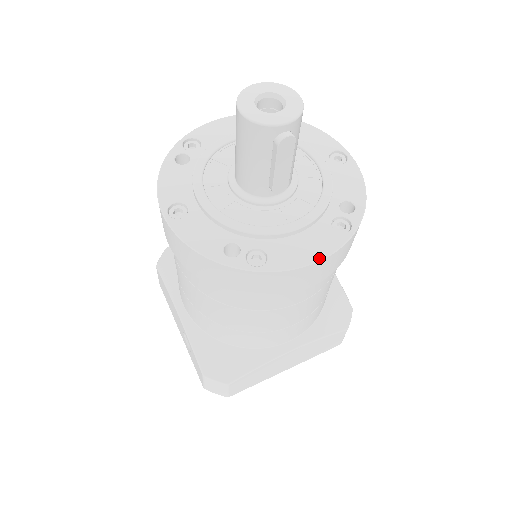
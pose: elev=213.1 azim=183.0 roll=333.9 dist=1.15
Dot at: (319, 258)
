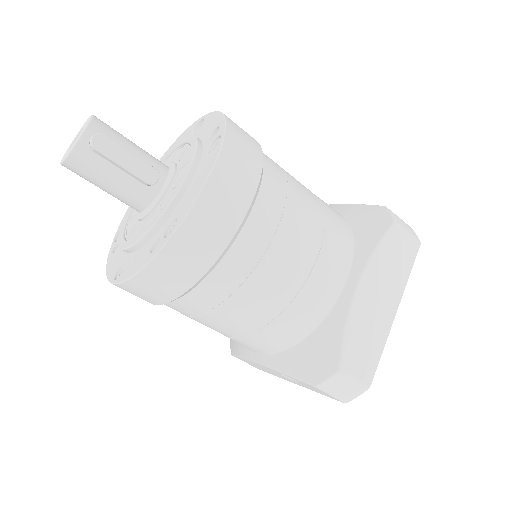
Dot at: (207, 175)
